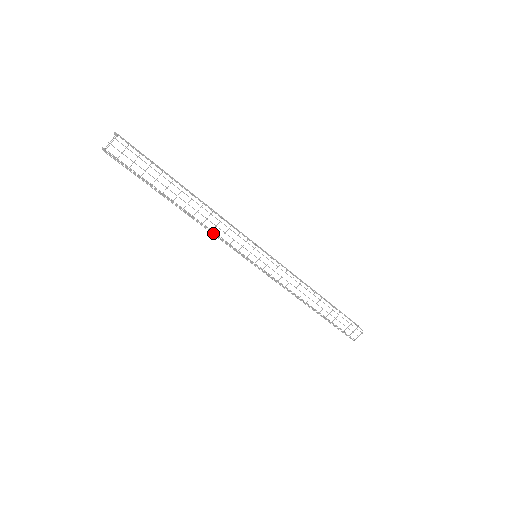
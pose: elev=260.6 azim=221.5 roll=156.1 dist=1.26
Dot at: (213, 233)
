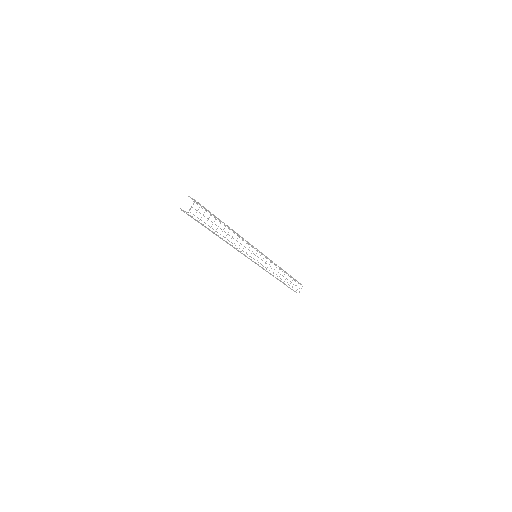
Dot at: (235, 248)
